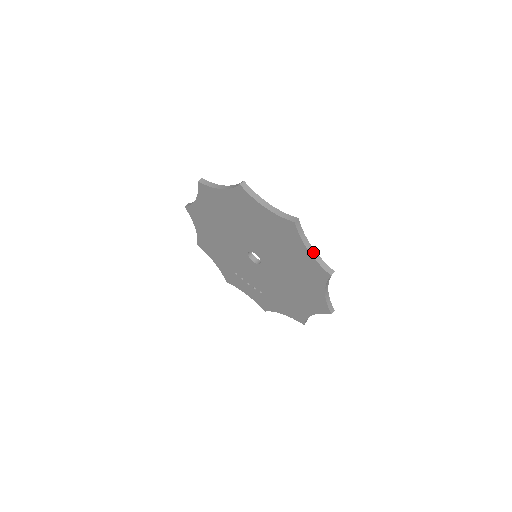
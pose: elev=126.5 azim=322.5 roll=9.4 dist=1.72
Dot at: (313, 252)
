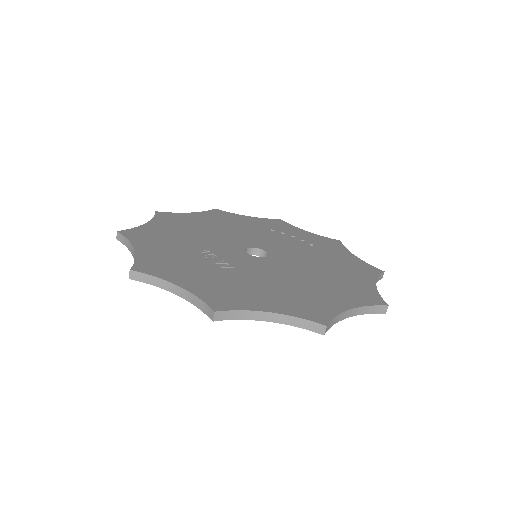
Dot at: (278, 317)
